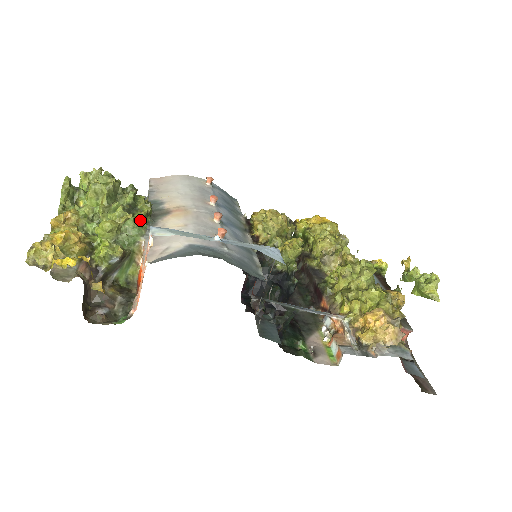
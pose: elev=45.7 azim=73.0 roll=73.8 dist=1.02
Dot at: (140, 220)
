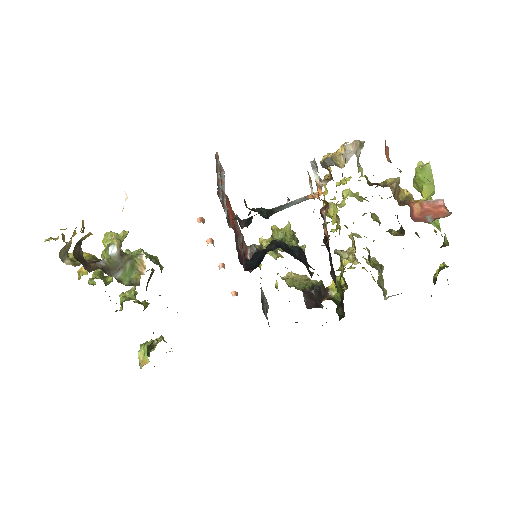
Dot at: (144, 253)
